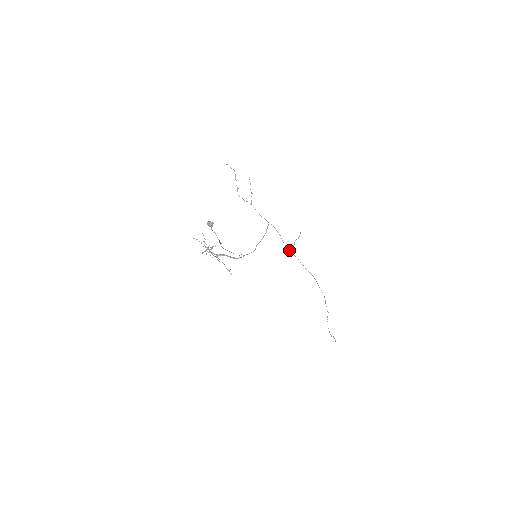
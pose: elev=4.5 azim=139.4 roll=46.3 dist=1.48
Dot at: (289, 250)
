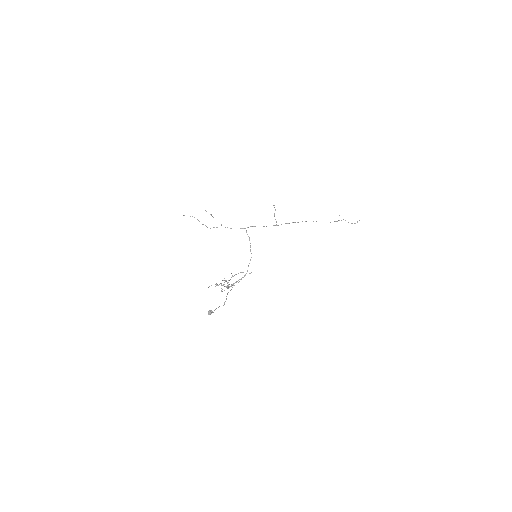
Dot at: (275, 225)
